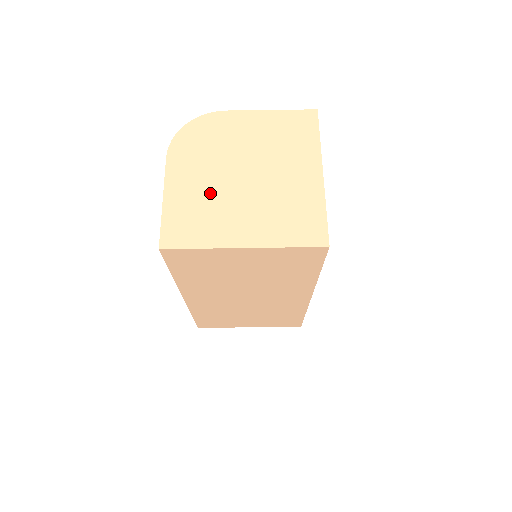
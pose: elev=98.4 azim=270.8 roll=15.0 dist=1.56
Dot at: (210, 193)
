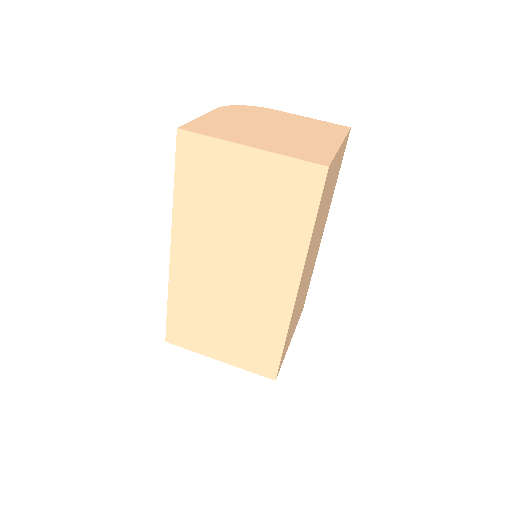
Dot at: (239, 125)
